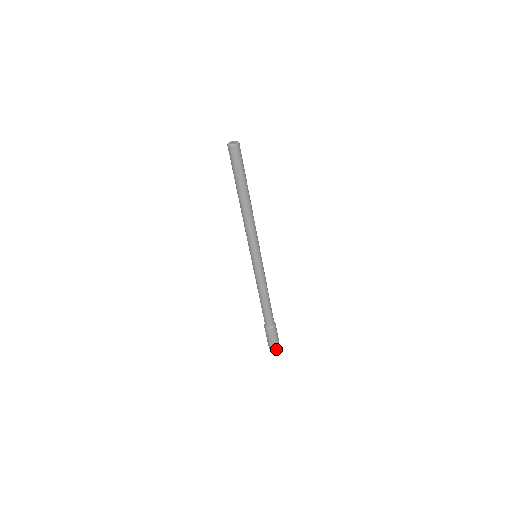
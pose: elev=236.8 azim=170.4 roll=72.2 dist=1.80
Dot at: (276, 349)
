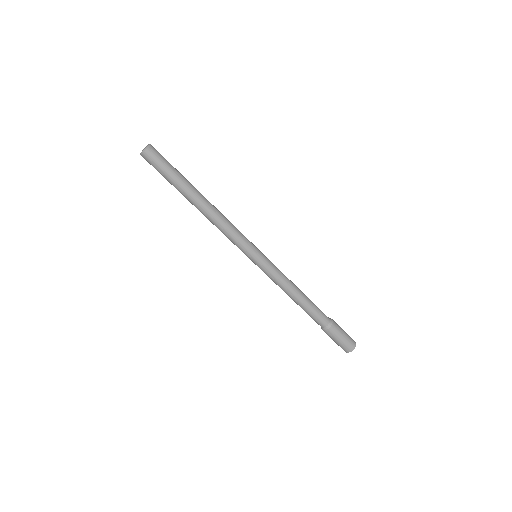
Dot at: (347, 351)
